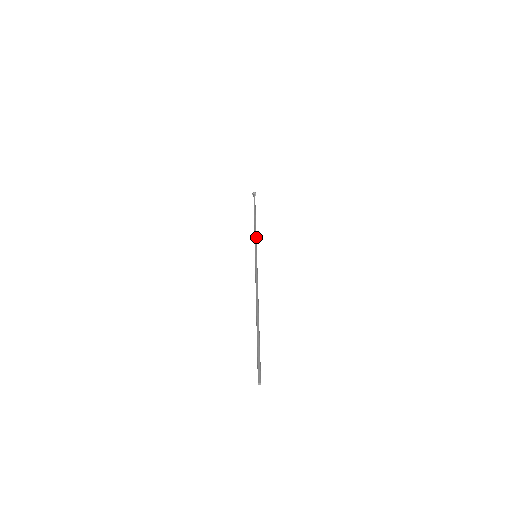
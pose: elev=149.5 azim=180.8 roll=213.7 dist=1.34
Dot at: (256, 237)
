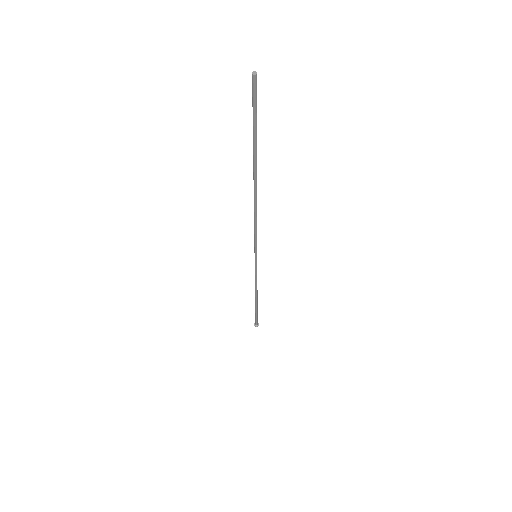
Dot at: occluded
